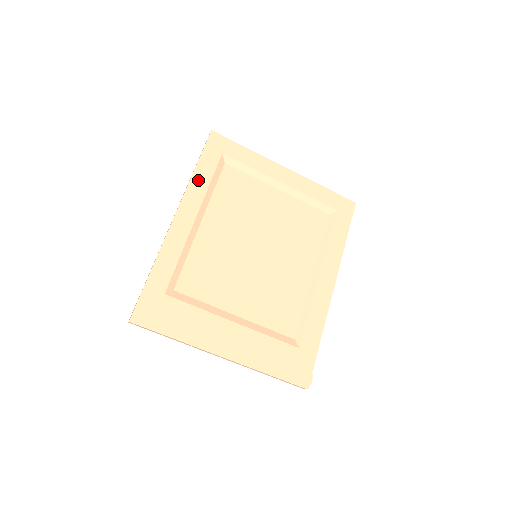
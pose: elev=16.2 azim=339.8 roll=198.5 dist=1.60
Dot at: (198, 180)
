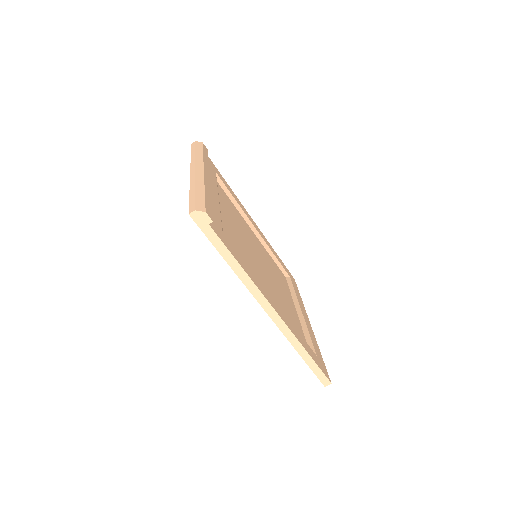
Dot at: (272, 248)
